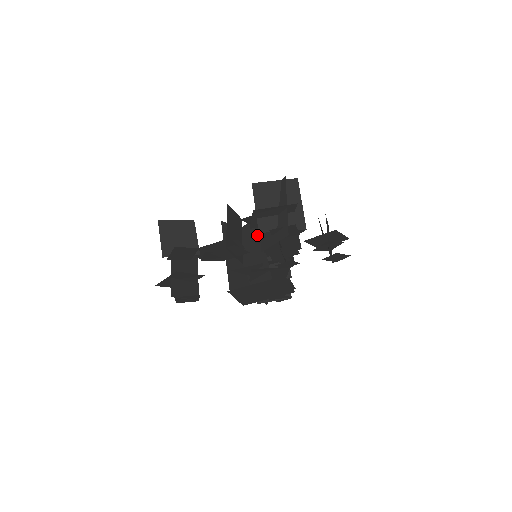
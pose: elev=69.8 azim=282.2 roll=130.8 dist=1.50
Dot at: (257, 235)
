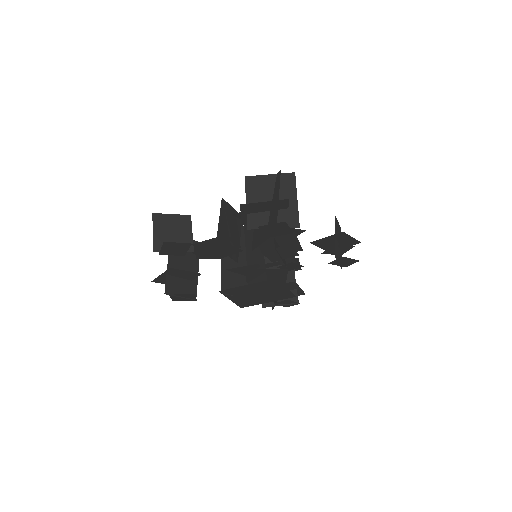
Dot at: occluded
